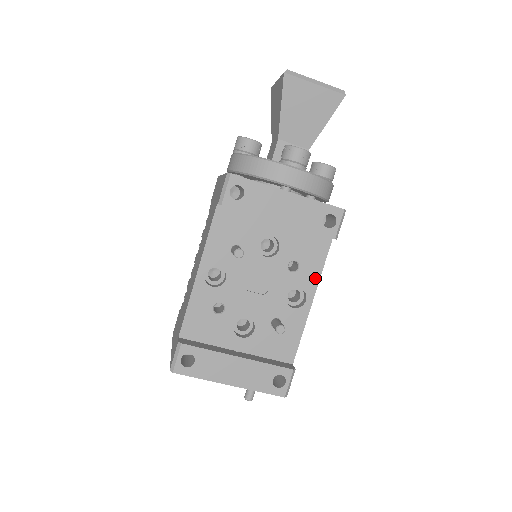
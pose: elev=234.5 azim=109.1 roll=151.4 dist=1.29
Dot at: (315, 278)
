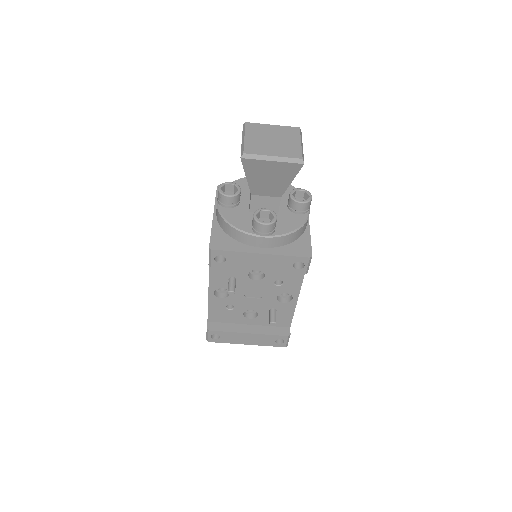
Dot at: (297, 287)
